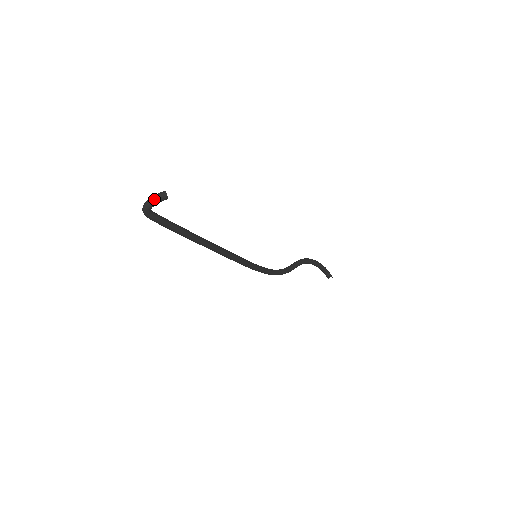
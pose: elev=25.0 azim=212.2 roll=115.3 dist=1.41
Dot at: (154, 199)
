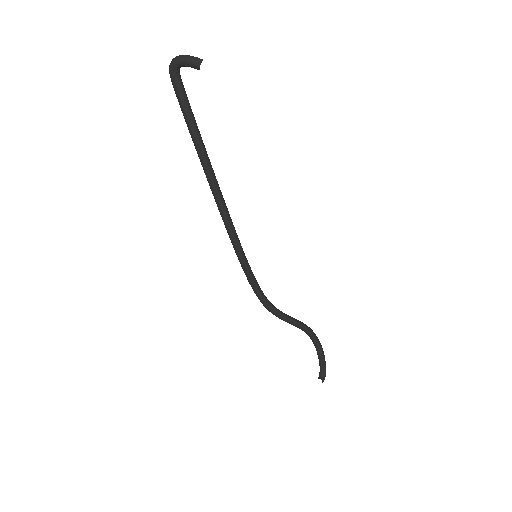
Dot at: (187, 57)
